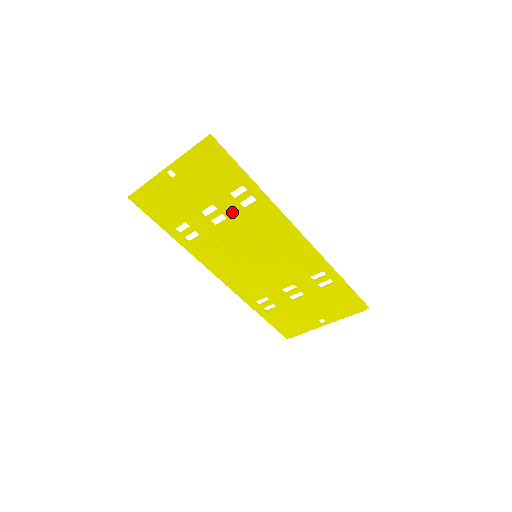
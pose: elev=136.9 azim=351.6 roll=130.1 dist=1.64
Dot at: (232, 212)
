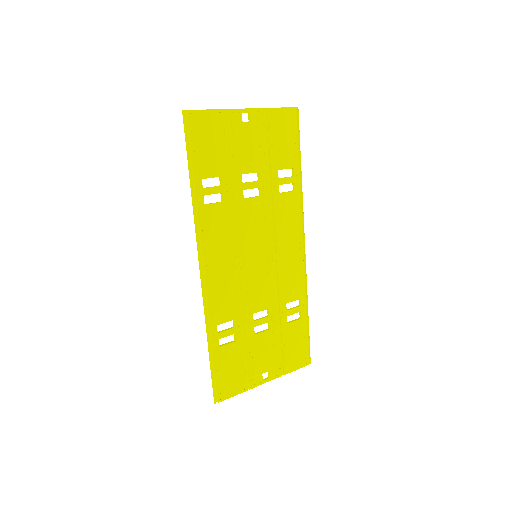
Dot at: (269, 191)
